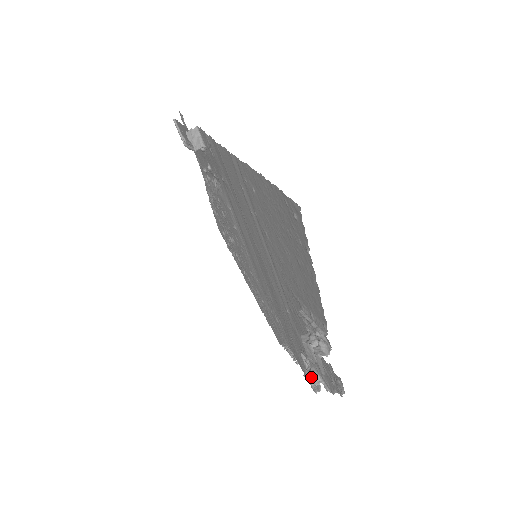
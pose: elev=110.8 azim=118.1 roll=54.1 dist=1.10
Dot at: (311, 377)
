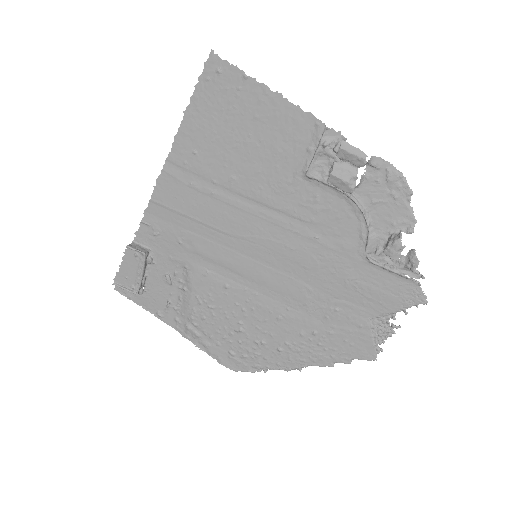
Dot at: (391, 240)
